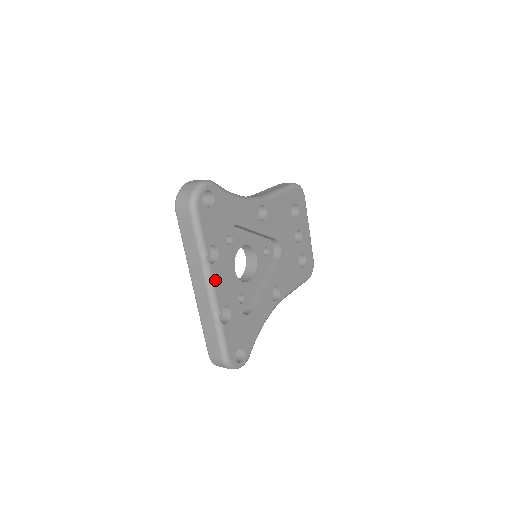
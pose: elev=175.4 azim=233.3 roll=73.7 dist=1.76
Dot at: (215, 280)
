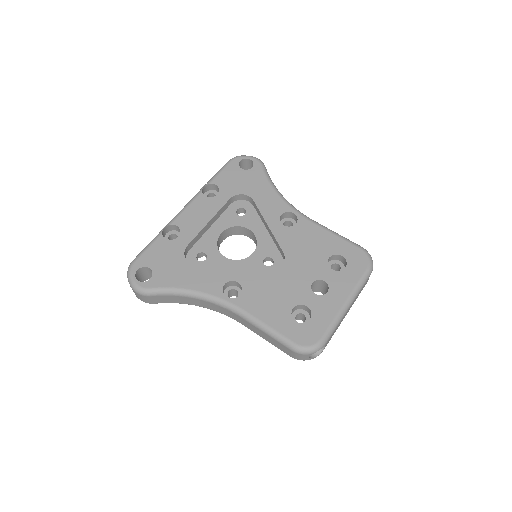
Dot at: (193, 205)
